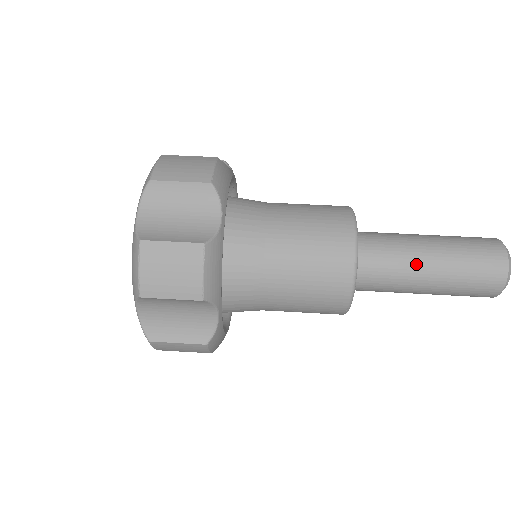
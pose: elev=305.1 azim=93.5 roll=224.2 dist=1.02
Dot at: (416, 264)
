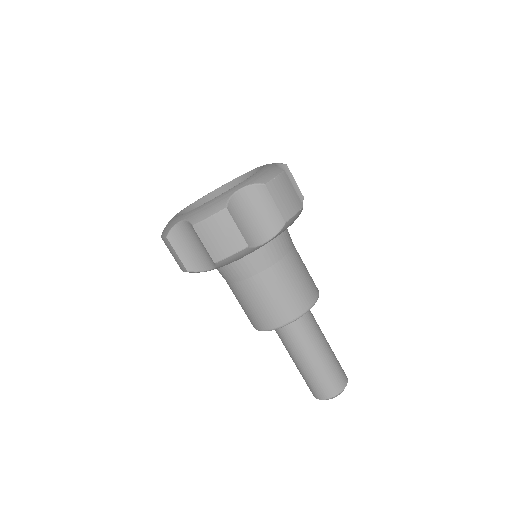
Dot at: (291, 354)
